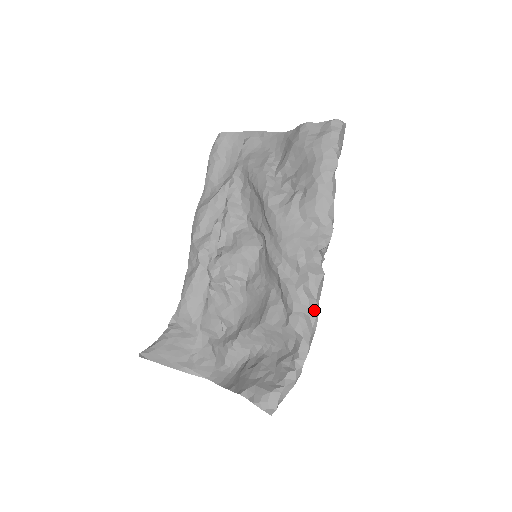
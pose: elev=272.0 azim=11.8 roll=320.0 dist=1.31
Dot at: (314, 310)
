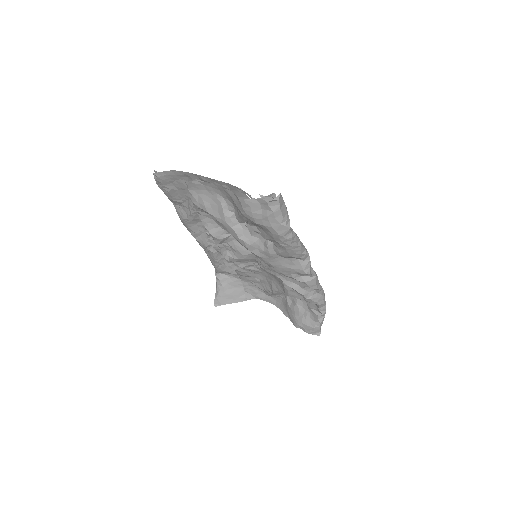
Dot at: (319, 291)
